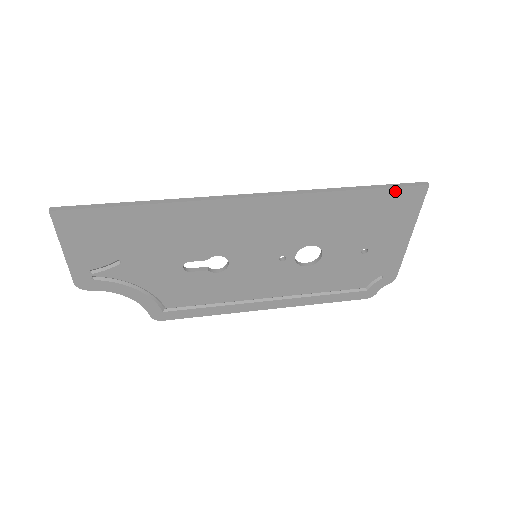
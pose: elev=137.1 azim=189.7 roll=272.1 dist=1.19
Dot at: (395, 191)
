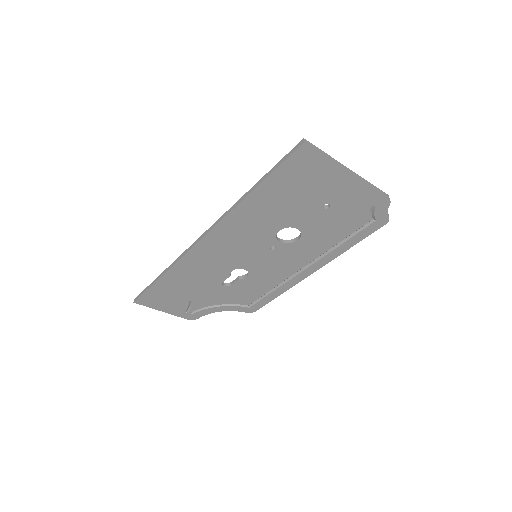
Dot at: (284, 166)
